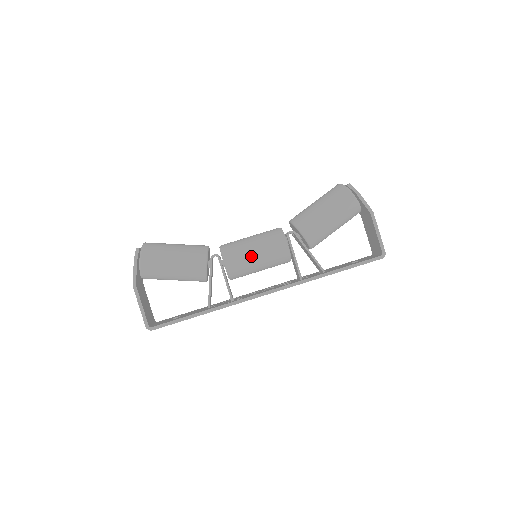
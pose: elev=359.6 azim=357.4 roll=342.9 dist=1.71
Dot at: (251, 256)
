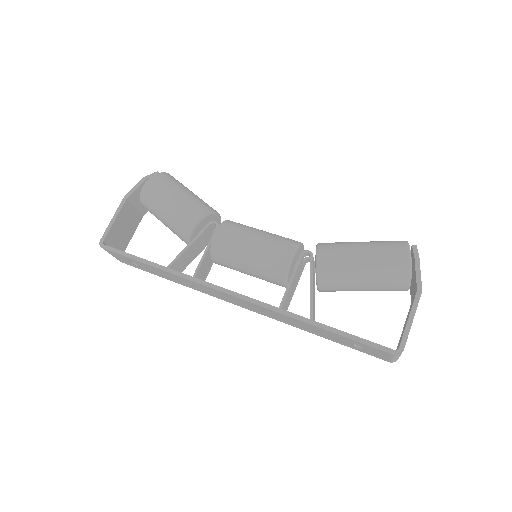
Dot at: (246, 243)
